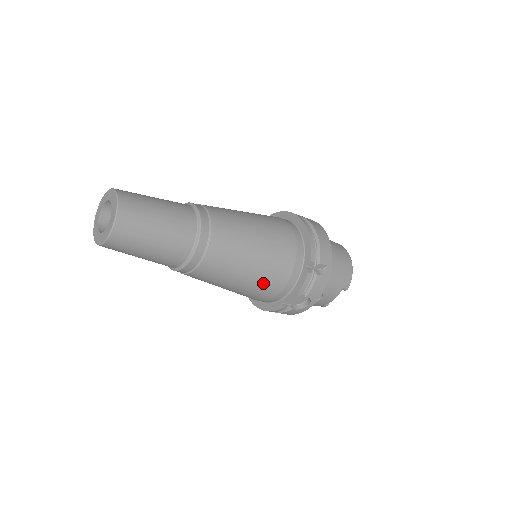
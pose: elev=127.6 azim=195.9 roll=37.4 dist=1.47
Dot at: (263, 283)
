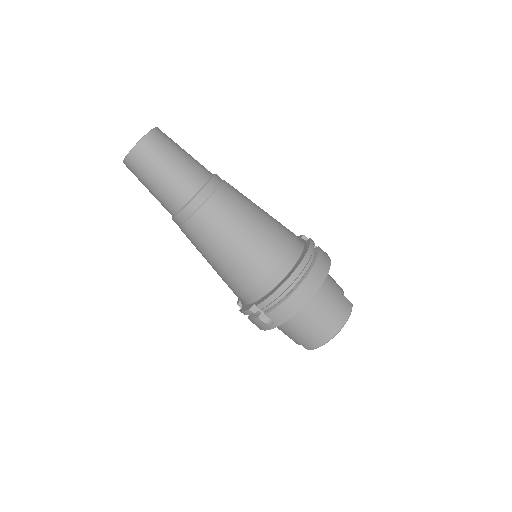
Dot at: (222, 279)
